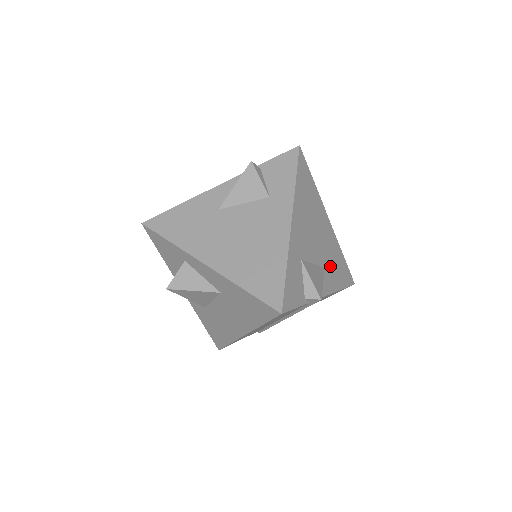
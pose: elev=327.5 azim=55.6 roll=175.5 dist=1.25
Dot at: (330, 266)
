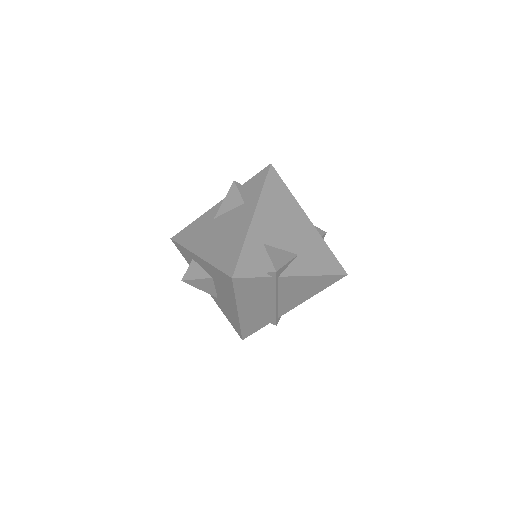
Dot at: (307, 254)
